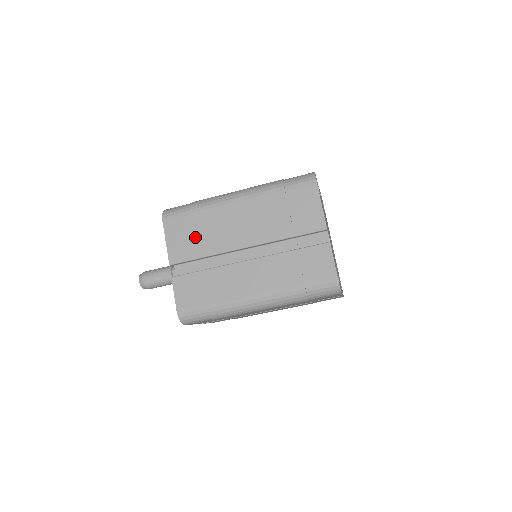
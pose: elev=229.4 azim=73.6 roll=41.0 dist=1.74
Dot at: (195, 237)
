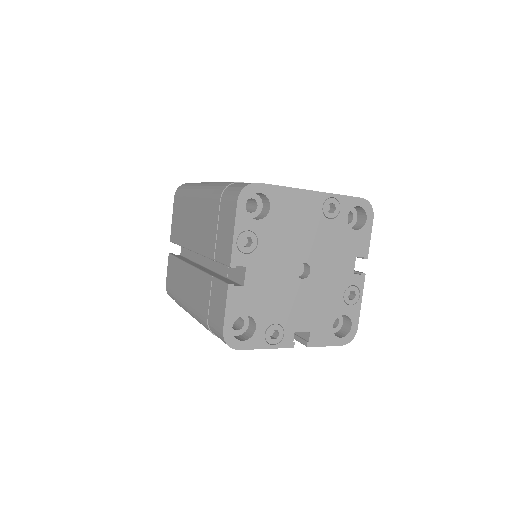
Dot at: occluded
